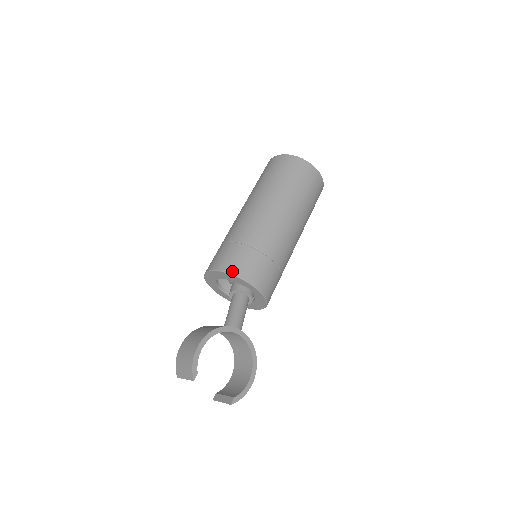
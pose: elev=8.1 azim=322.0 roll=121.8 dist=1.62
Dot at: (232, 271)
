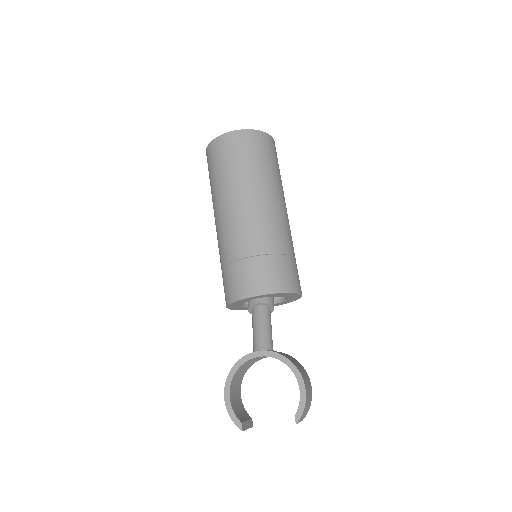
Dot at: (228, 301)
